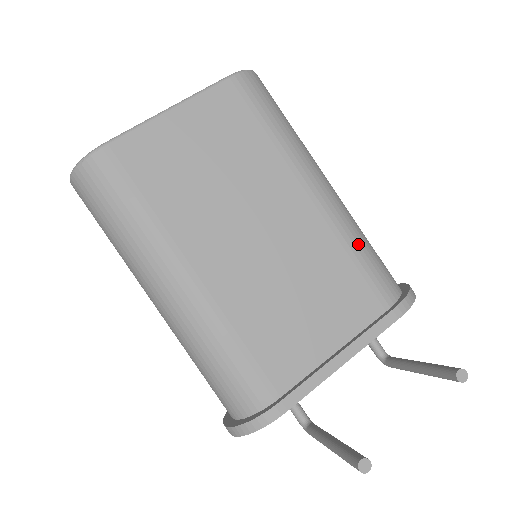
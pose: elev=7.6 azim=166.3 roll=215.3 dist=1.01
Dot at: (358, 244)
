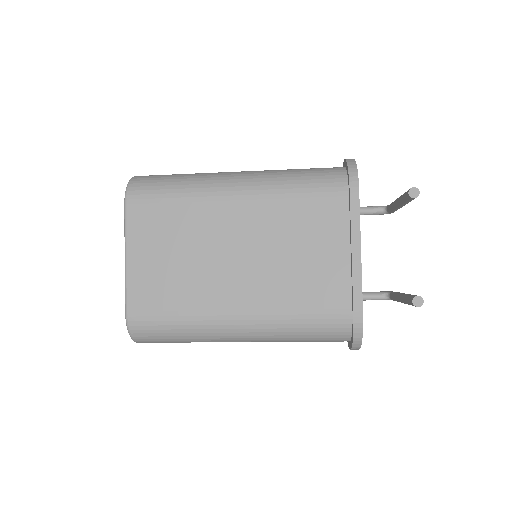
Dot at: (290, 185)
